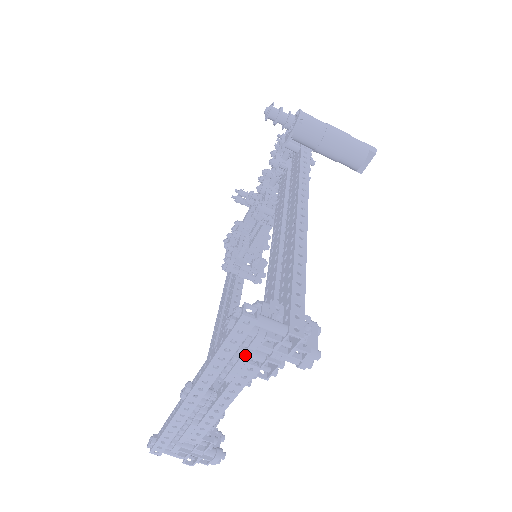
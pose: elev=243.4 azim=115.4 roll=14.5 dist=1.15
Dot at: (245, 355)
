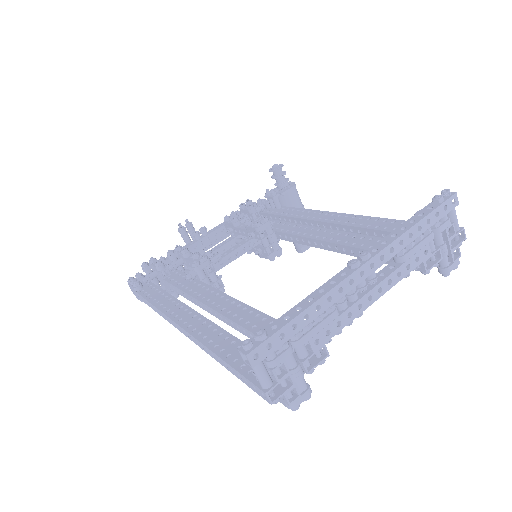
Dot at: (433, 234)
